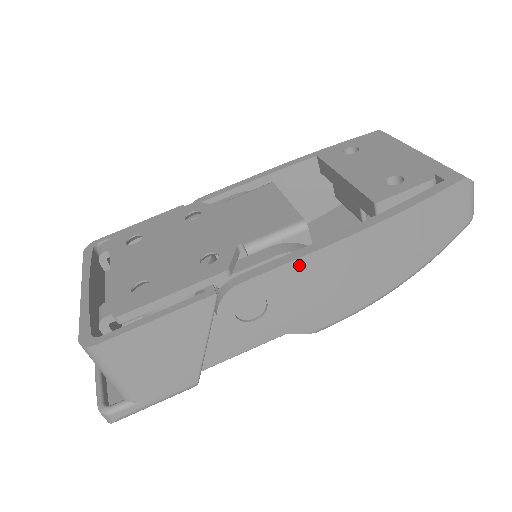
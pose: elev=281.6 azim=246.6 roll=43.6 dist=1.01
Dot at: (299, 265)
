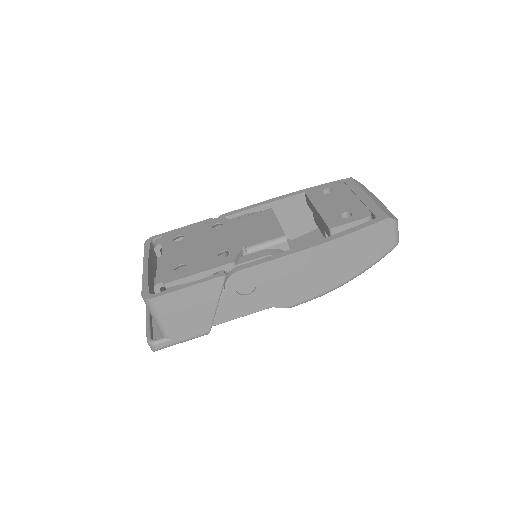
Dot at: (277, 263)
